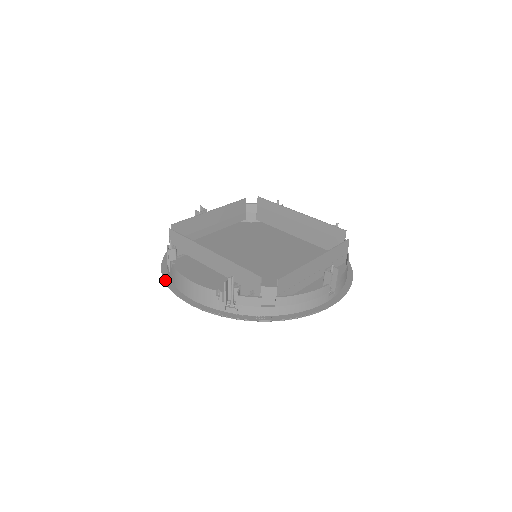
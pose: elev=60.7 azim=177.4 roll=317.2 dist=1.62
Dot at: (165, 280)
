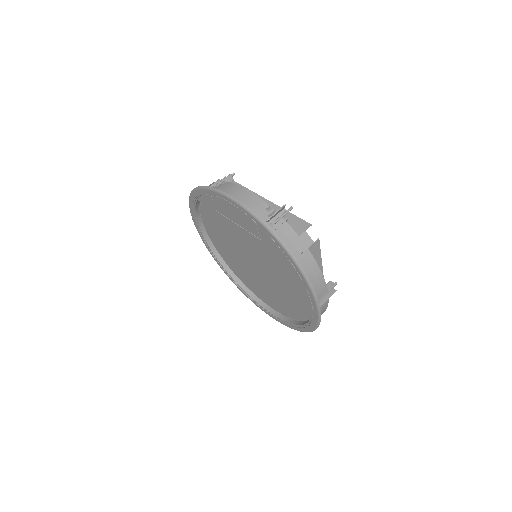
Dot at: (208, 186)
